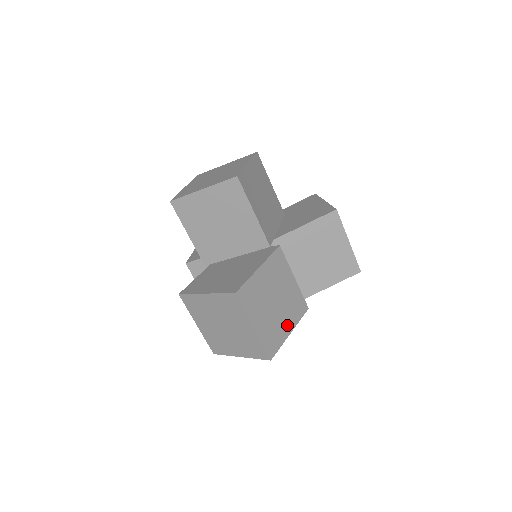
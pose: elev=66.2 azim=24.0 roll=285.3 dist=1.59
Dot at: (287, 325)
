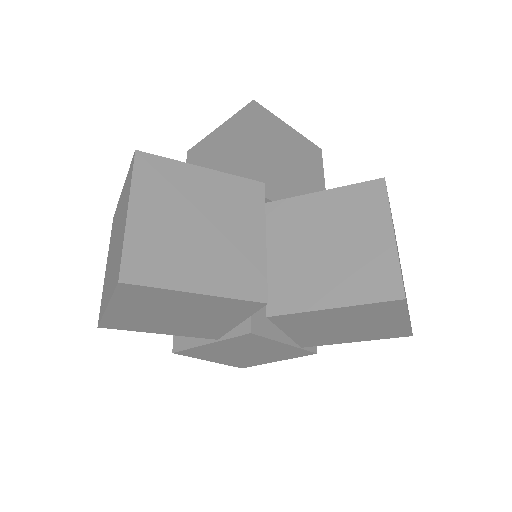
Dot at: (199, 276)
